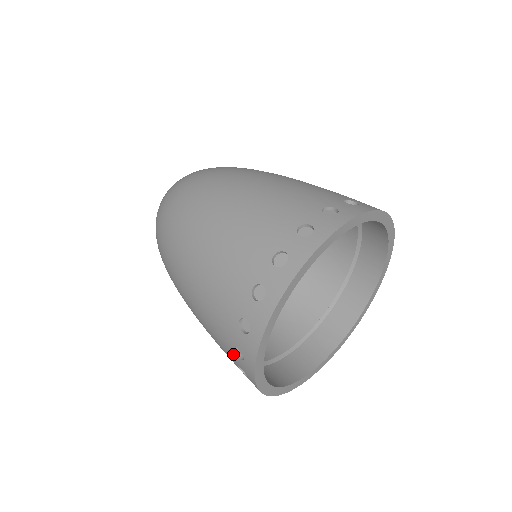
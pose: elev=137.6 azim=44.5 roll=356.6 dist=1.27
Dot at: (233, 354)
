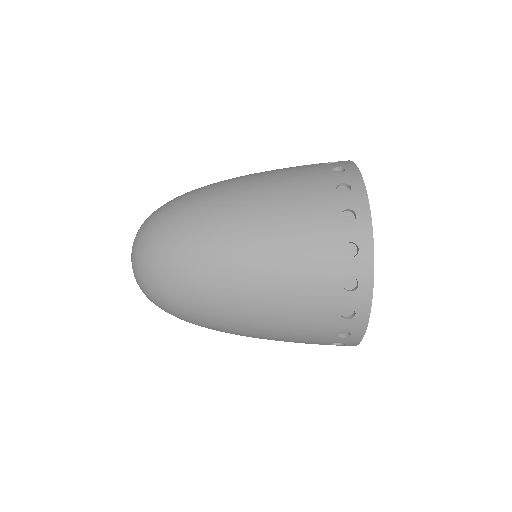
Dot at: (337, 322)
